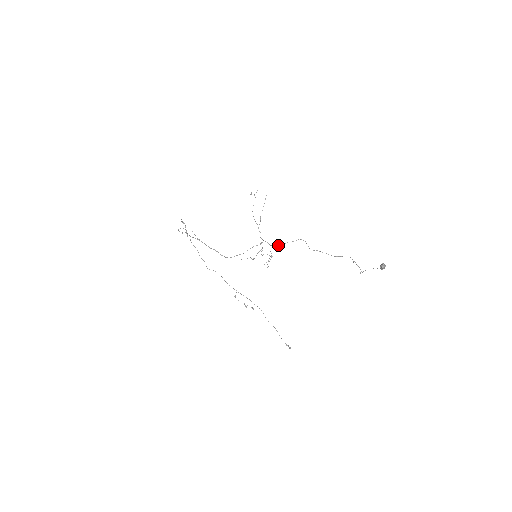
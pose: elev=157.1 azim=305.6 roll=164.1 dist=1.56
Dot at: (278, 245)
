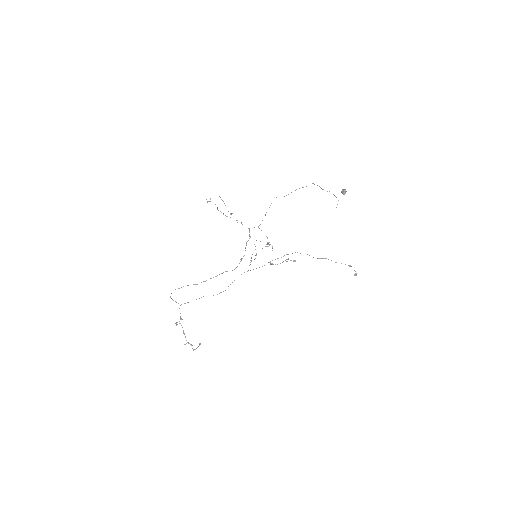
Dot at: (262, 220)
